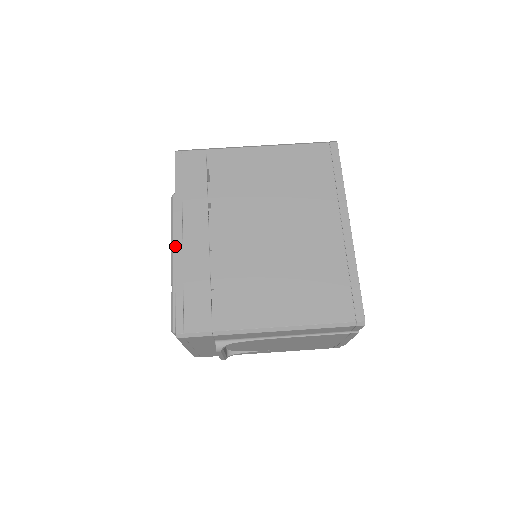
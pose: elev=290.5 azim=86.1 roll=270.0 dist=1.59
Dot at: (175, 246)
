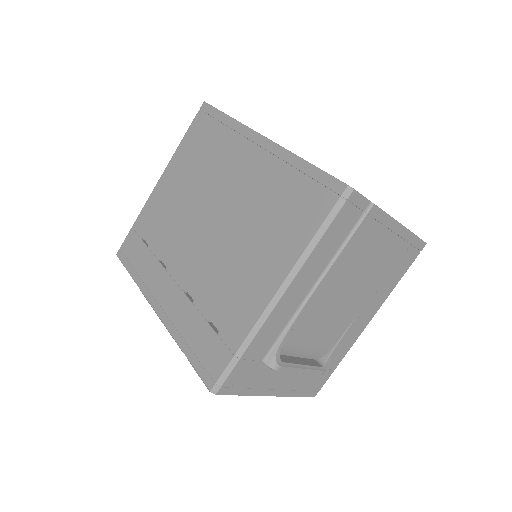
Dot at: occluded
